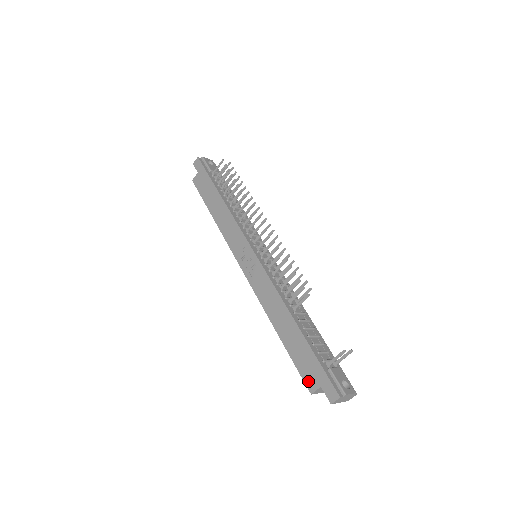
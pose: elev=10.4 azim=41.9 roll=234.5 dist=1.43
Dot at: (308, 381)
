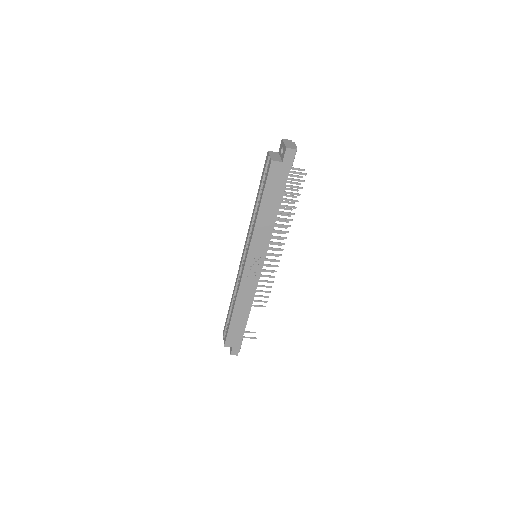
Dot at: (228, 342)
